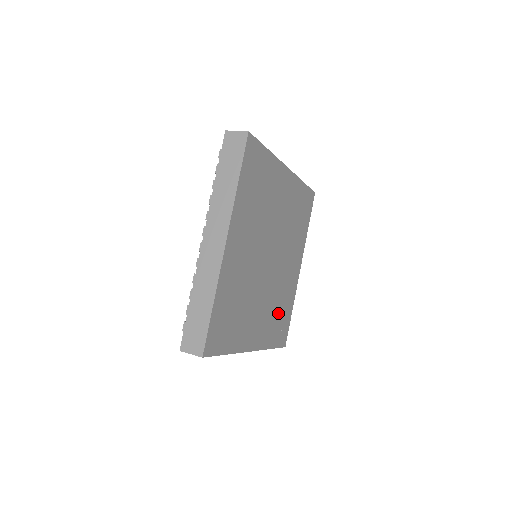
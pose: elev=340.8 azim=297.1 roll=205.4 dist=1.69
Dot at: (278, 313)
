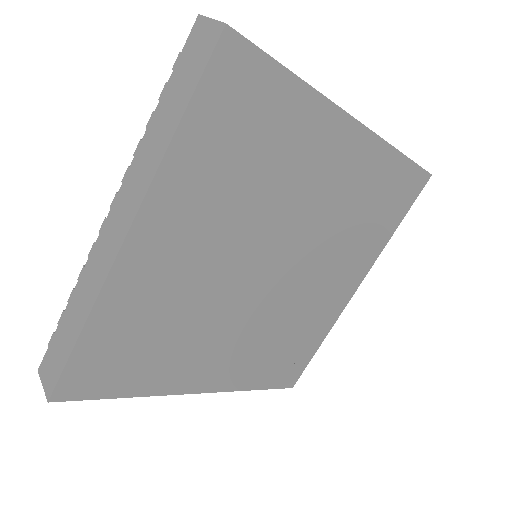
Dot at: (281, 346)
